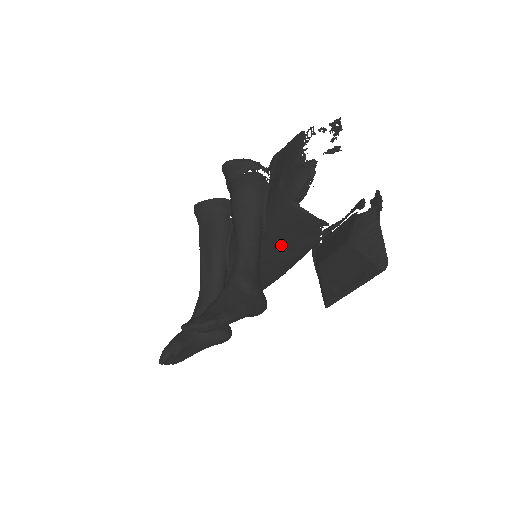
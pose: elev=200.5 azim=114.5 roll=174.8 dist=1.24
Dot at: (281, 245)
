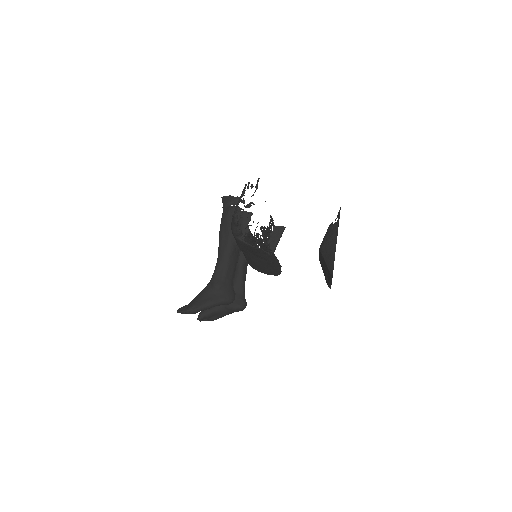
Dot at: (255, 255)
